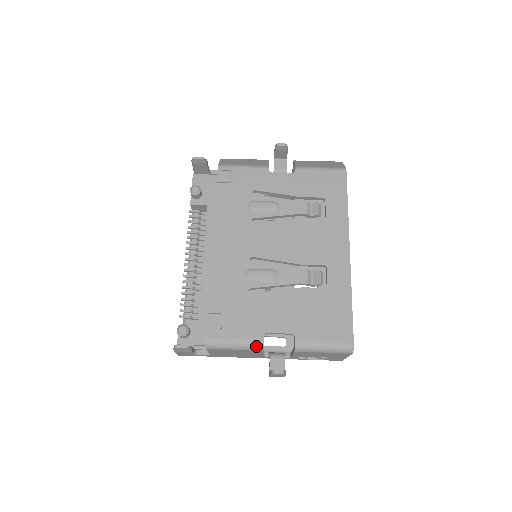
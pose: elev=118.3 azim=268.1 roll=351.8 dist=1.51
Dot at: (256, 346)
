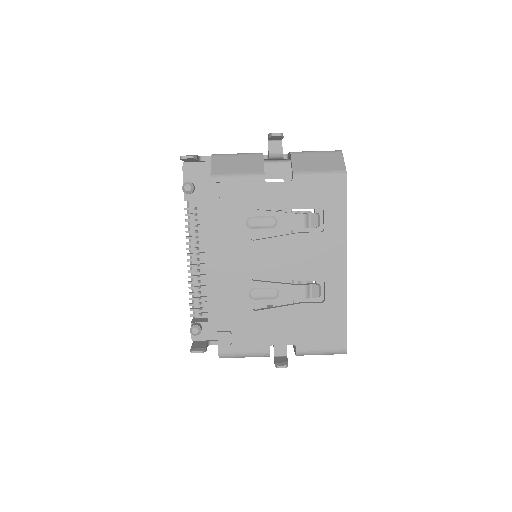
Dot at: (263, 356)
